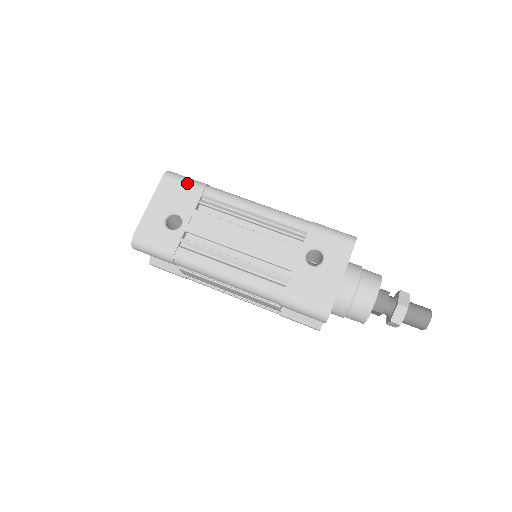
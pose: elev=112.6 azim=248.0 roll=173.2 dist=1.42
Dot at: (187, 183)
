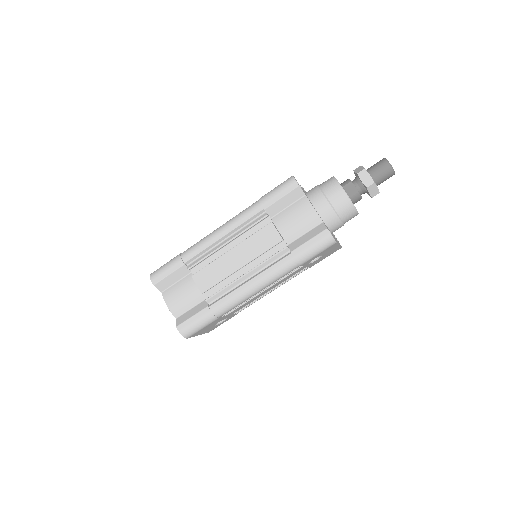
Dot at: occluded
